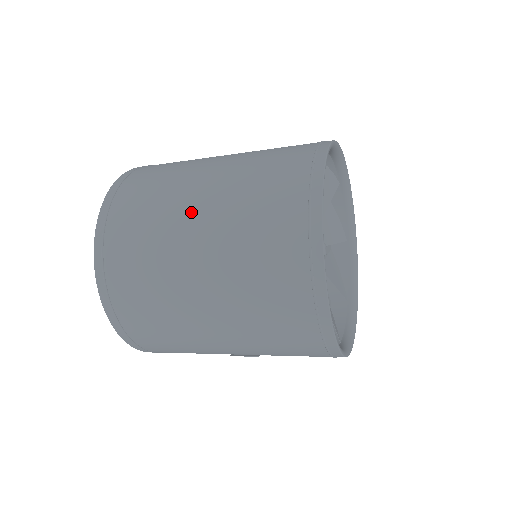
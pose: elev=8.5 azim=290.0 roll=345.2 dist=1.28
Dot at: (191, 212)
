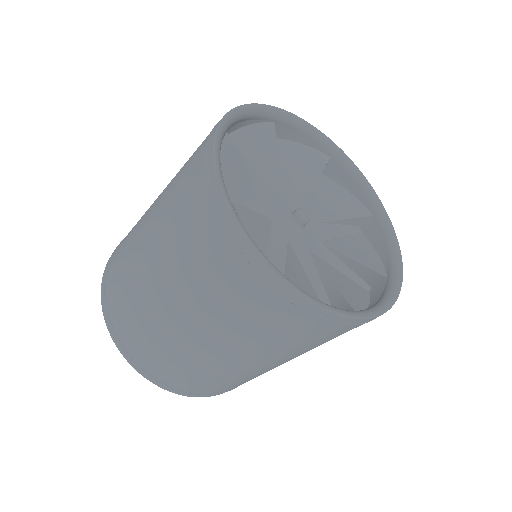
Dot at: (161, 301)
